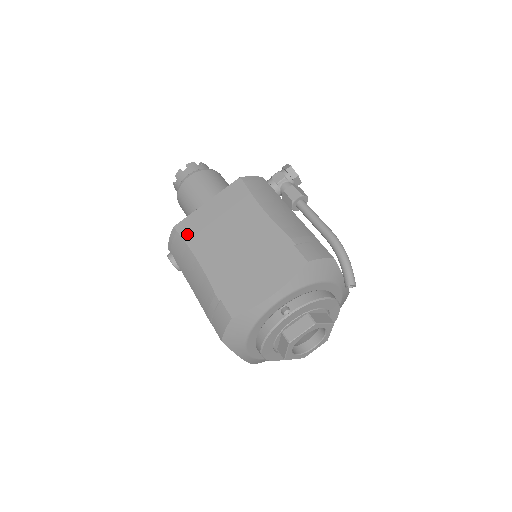
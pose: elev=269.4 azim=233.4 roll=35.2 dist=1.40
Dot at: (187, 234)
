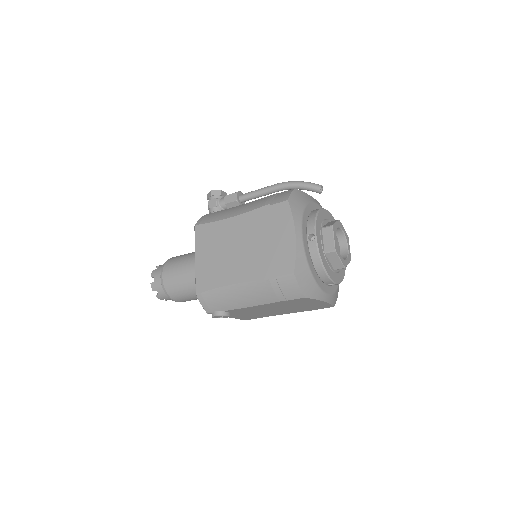
Dot at: (209, 285)
